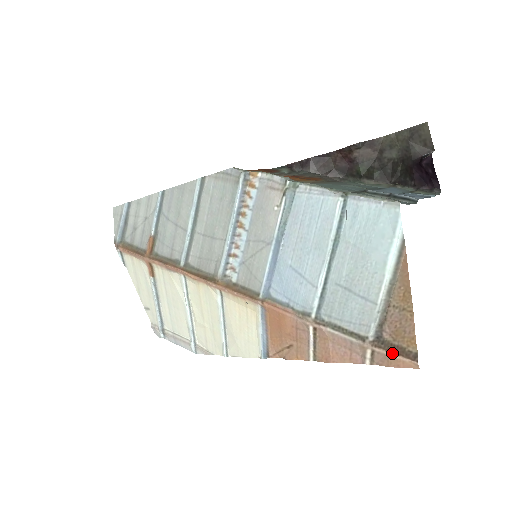
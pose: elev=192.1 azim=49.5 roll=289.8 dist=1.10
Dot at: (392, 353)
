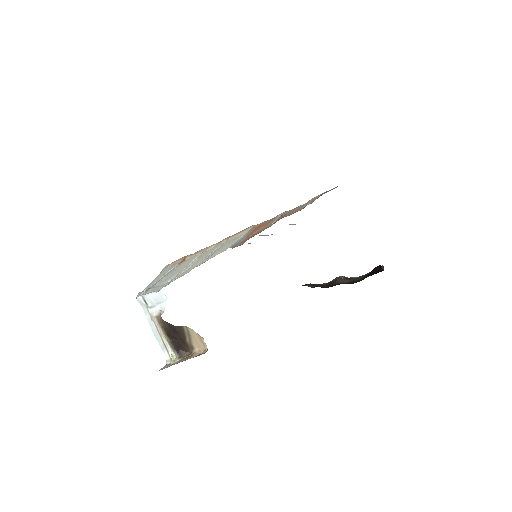
Dot at: (325, 192)
